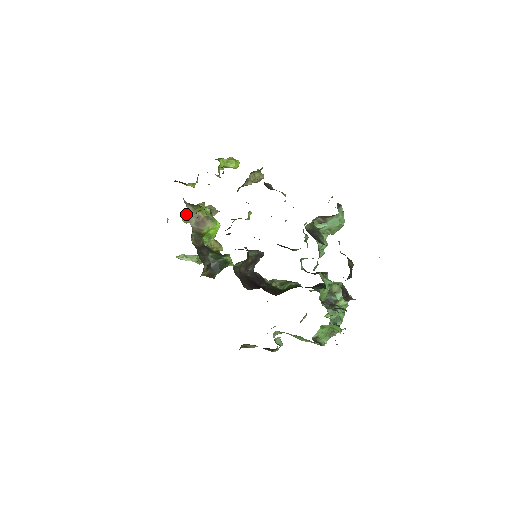
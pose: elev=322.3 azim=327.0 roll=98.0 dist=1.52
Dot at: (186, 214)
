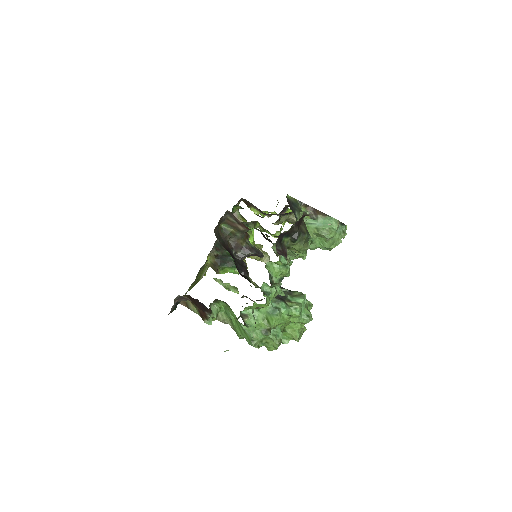
Dot at: occluded
